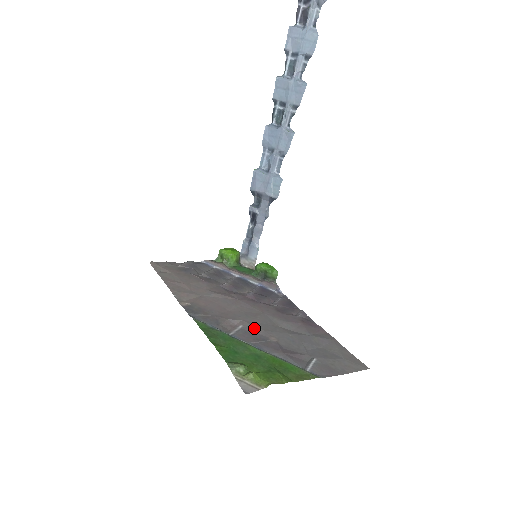
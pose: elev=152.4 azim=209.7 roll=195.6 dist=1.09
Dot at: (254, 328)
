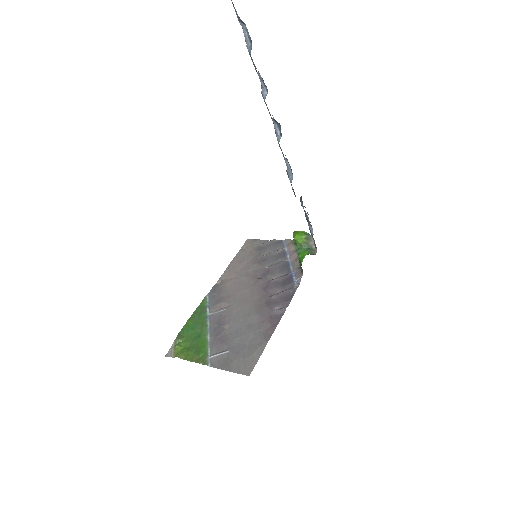
Dot at: (228, 314)
